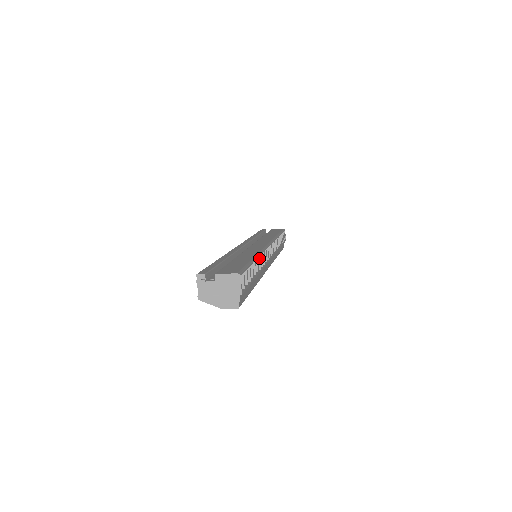
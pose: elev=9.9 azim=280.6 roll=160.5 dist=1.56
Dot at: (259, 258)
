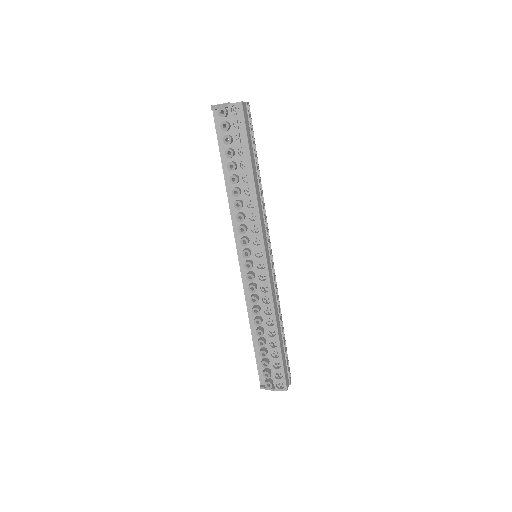
Dot at: occluded
